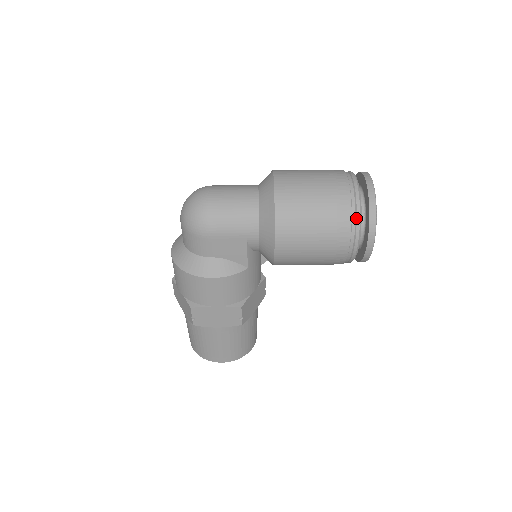
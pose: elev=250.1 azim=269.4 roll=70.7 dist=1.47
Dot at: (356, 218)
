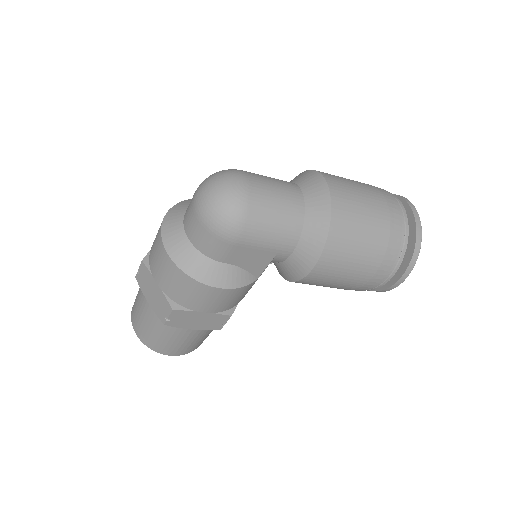
Dot at: (400, 258)
